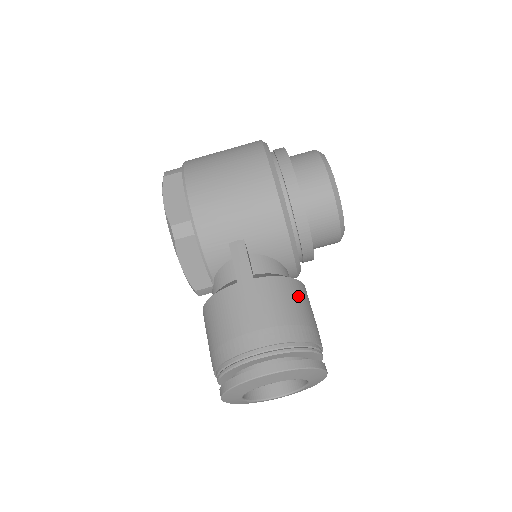
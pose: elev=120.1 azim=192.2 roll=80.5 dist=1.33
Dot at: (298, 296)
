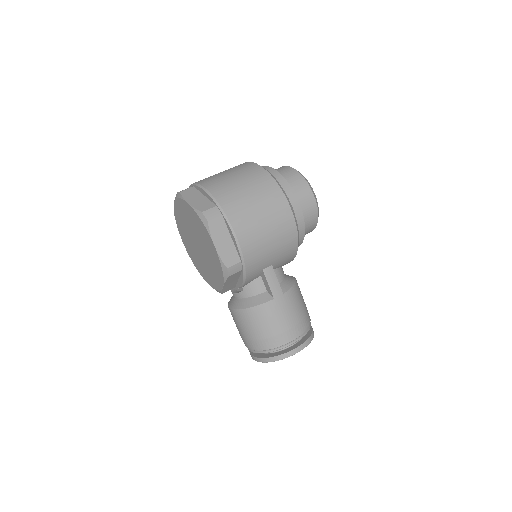
Dot at: occluded
